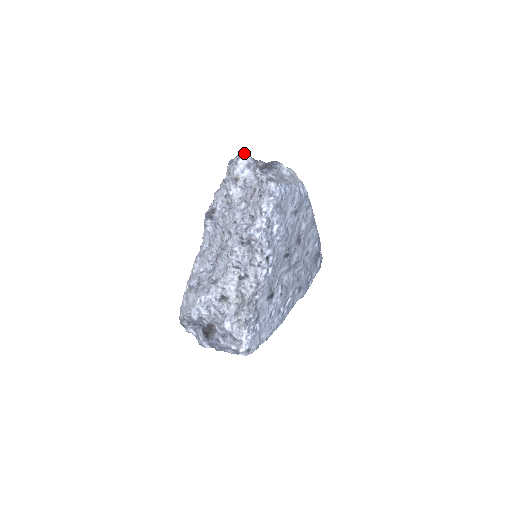
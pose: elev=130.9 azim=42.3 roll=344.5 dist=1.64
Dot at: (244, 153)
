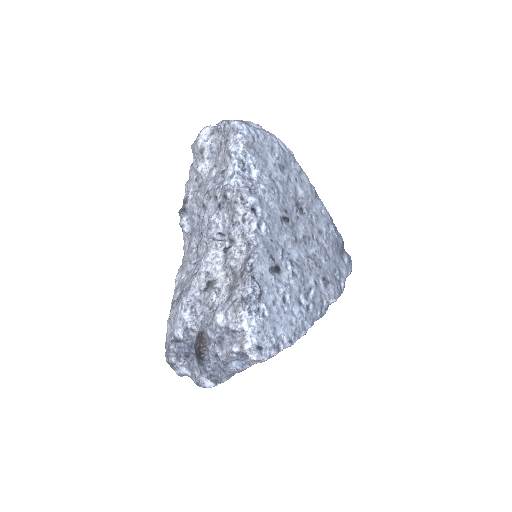
Dot at: (206, 127)
